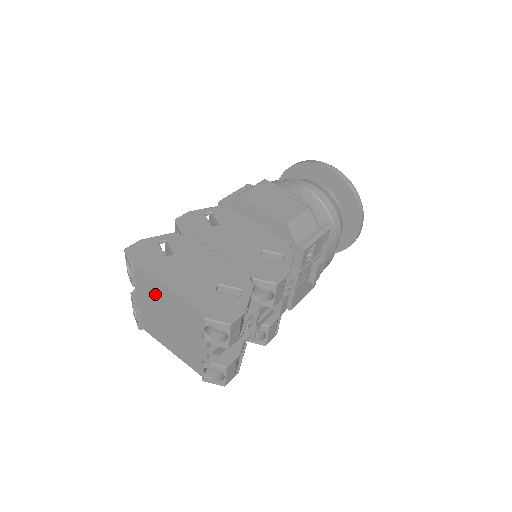
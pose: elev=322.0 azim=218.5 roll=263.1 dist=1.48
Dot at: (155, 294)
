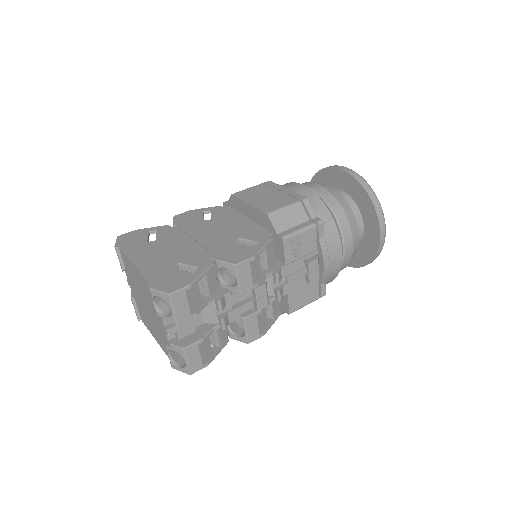
Dot at: (132, 275)
